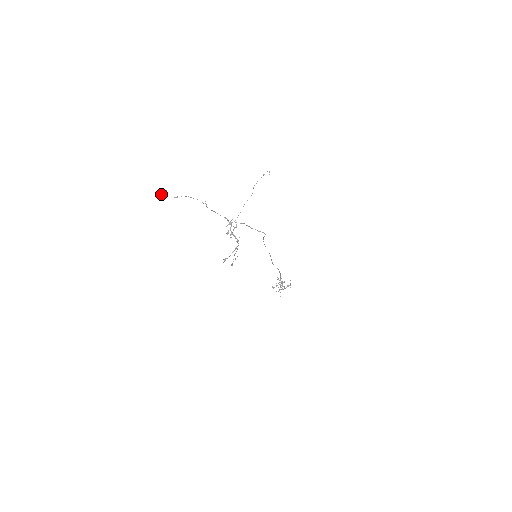
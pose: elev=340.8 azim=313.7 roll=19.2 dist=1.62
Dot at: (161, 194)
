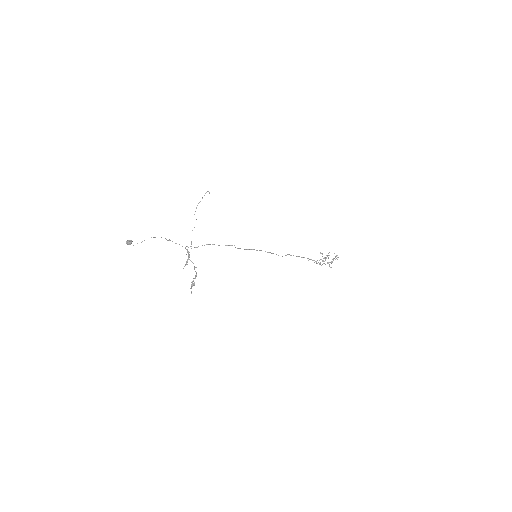
Dot at: occluded
